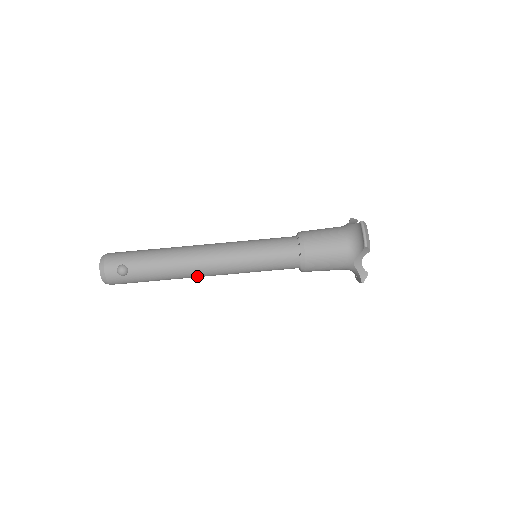
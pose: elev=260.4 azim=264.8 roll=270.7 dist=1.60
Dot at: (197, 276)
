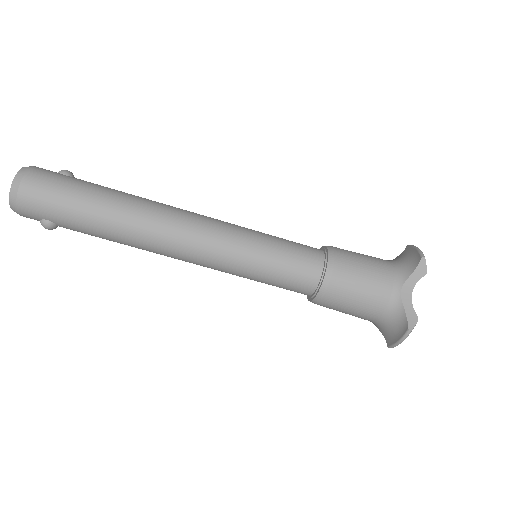
Dot at: occluded
